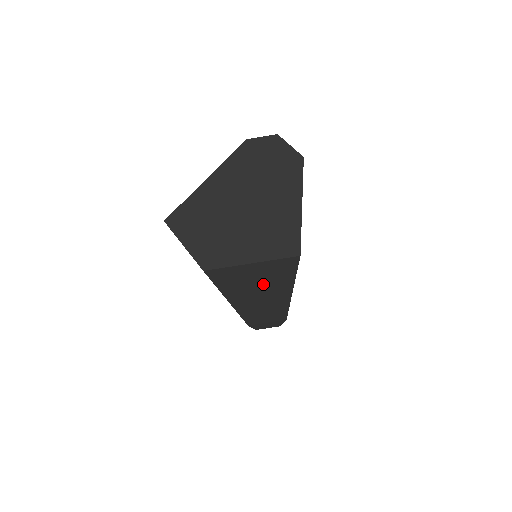
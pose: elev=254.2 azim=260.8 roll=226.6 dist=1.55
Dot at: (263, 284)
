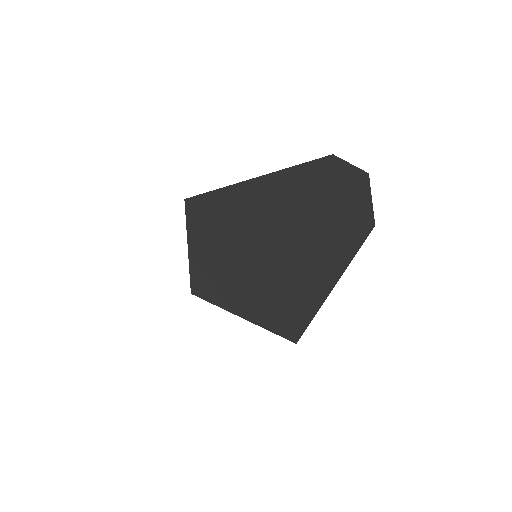
Dot at: occluded
